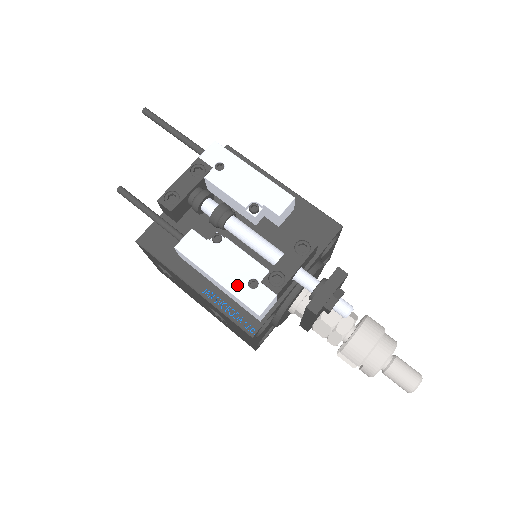
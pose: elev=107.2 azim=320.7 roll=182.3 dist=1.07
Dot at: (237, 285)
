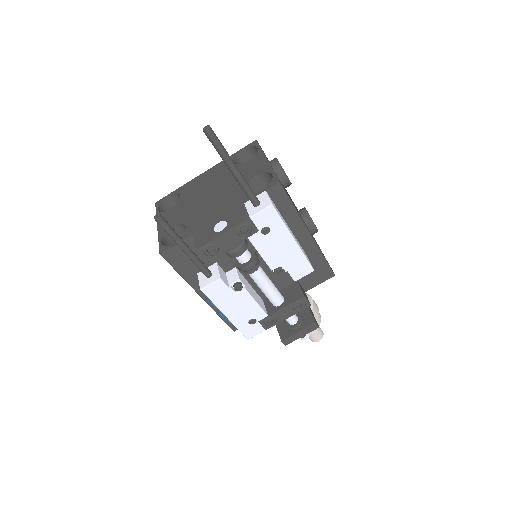
Dot at: (240, 321)
